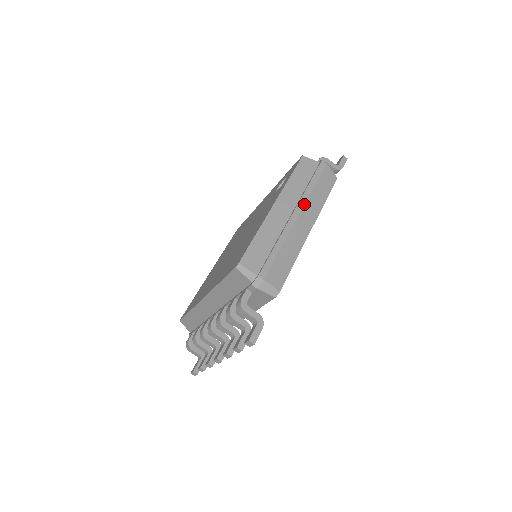
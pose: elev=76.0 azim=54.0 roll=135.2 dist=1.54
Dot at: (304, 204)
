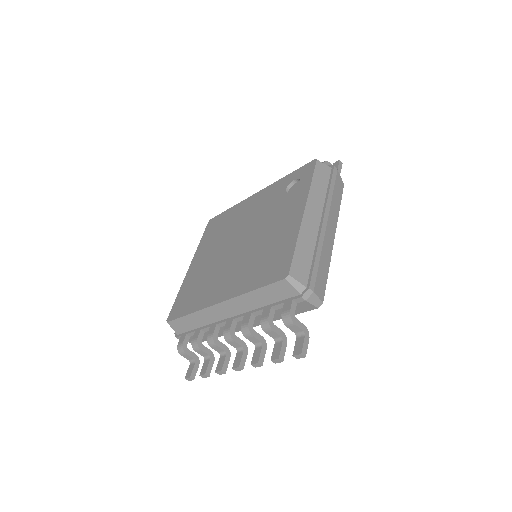
Dot at: (329, 212)
